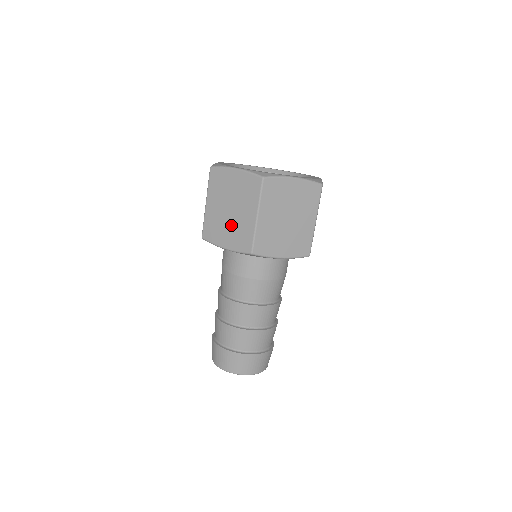
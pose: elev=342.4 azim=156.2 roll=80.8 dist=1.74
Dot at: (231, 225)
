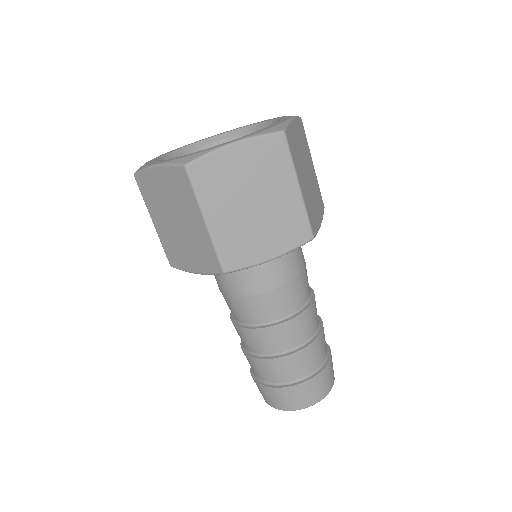
Dot at: (265, 223)
